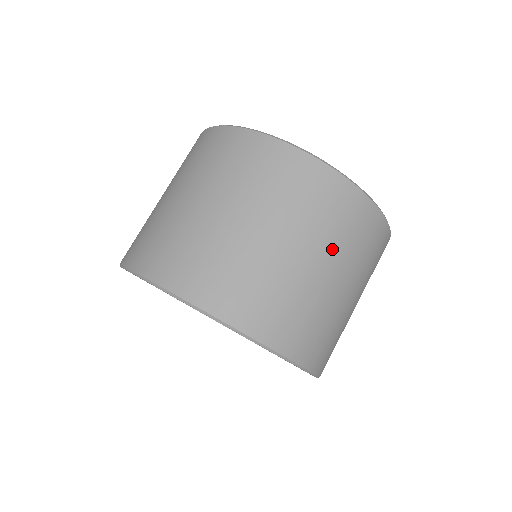
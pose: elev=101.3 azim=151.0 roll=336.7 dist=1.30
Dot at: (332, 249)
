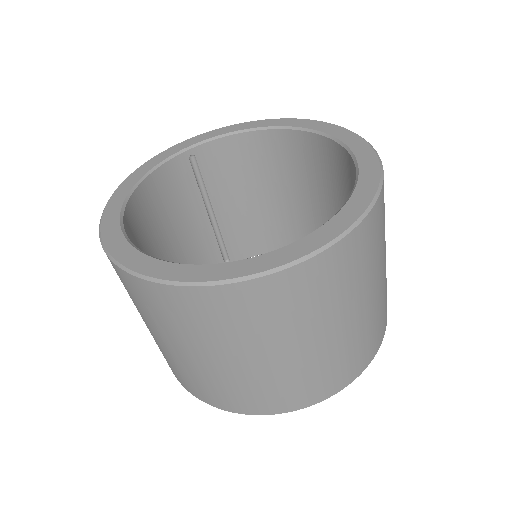
Dot at: (243, 343)
